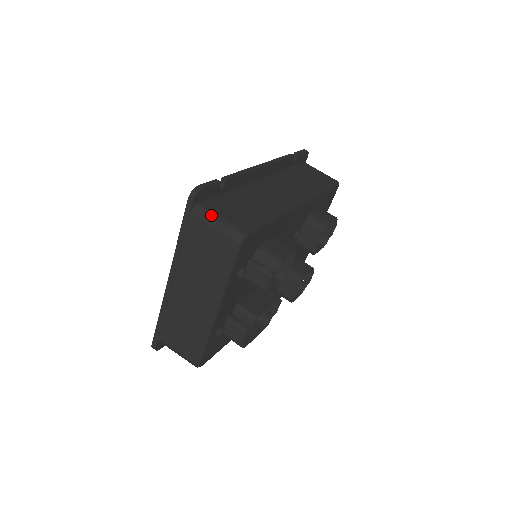
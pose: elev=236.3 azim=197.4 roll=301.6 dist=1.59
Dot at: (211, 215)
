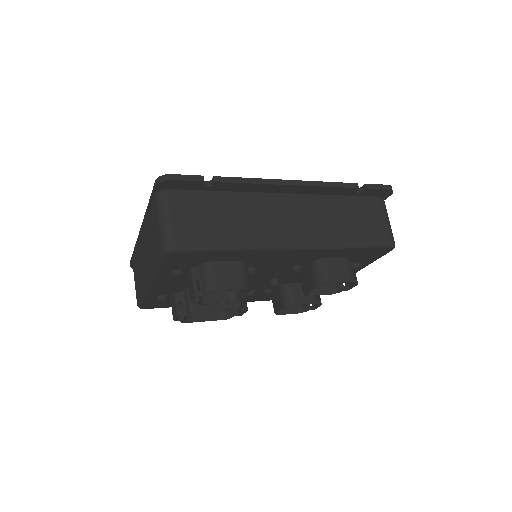
Dot at: (165, 209)
